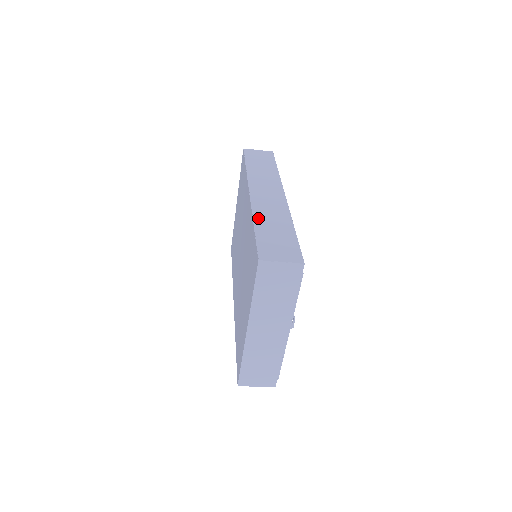
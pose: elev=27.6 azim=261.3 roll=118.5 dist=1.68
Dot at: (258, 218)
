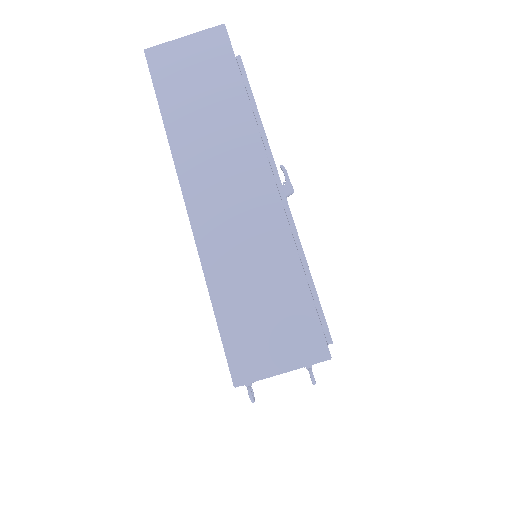
Dot at: occluded
